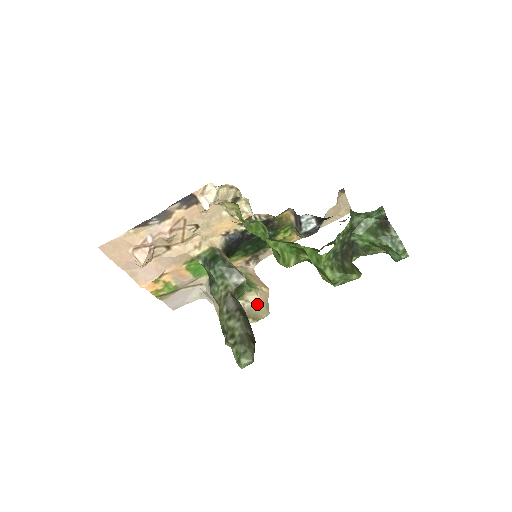
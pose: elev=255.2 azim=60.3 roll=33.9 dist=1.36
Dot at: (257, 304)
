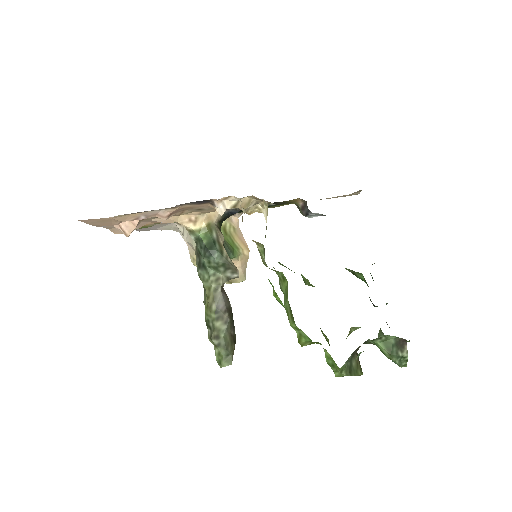
Dot at: occluded
